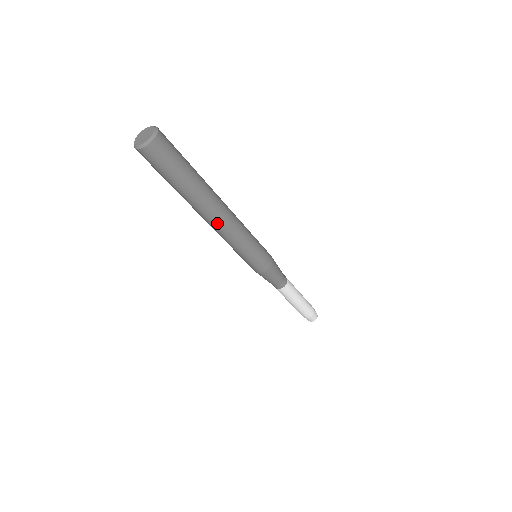
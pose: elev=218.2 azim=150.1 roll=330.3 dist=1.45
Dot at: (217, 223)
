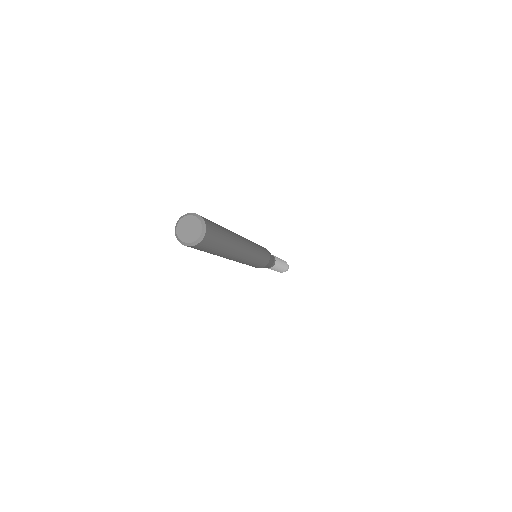
Dot at: (244, 255)
